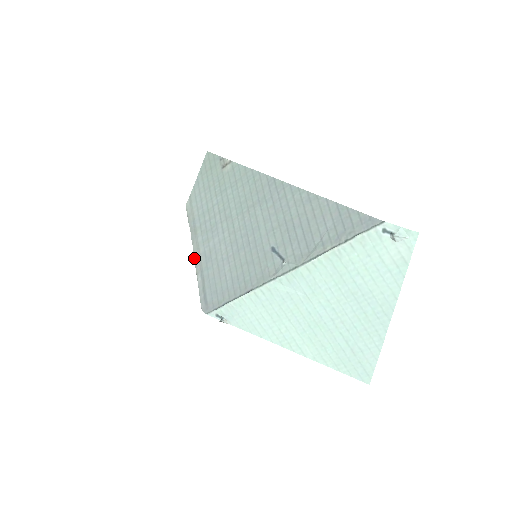
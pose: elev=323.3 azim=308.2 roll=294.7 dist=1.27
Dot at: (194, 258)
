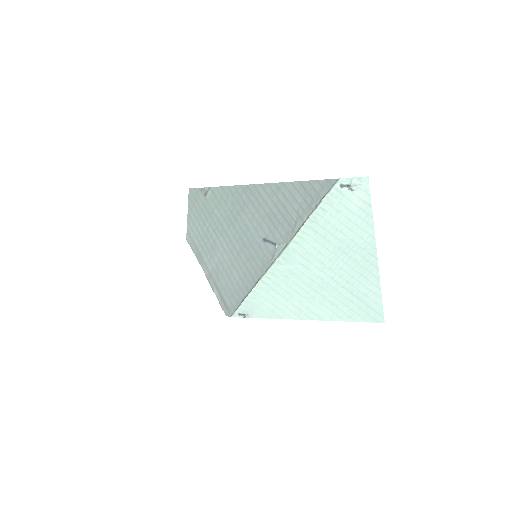
Dot at: (206, 277)
